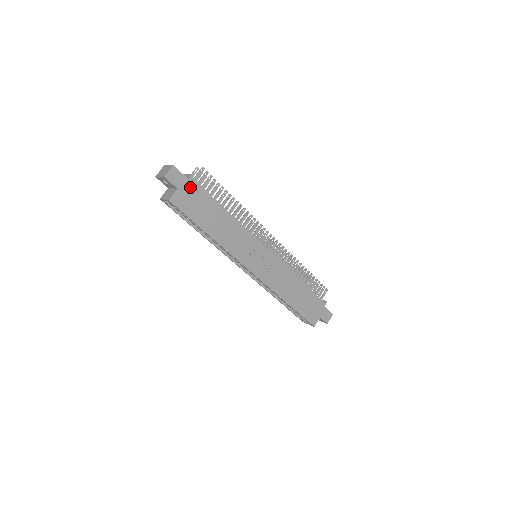
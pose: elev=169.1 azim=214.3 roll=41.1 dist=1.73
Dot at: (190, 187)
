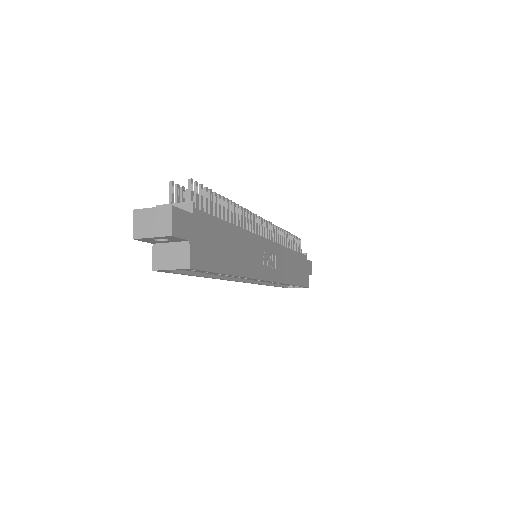
Dot at: (198, 225)
